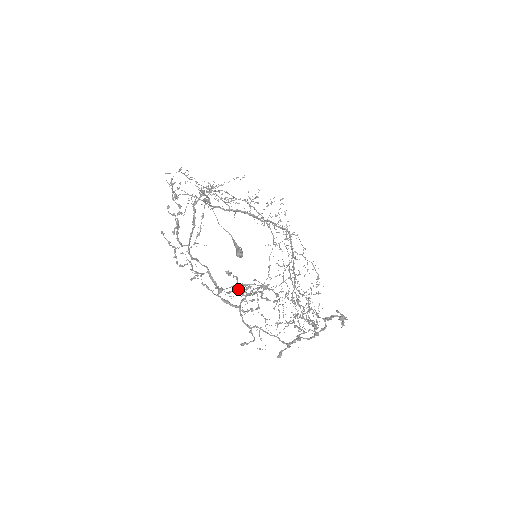
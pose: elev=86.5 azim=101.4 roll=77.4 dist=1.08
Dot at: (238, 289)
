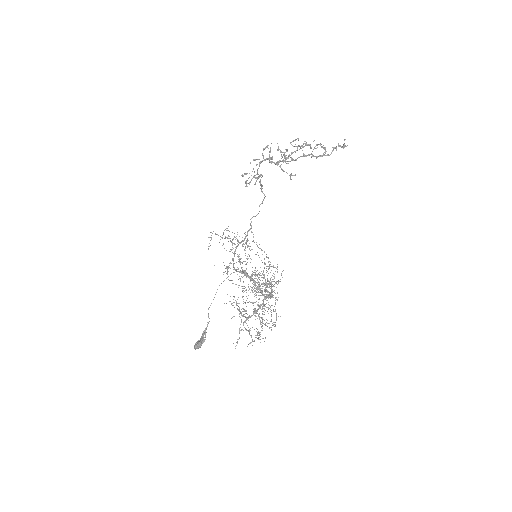
Dot at: occluded
